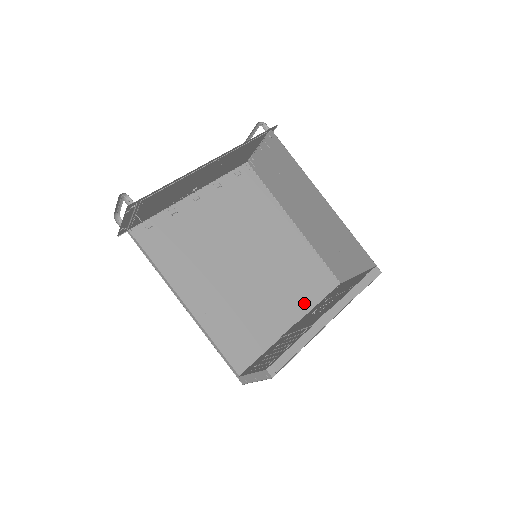
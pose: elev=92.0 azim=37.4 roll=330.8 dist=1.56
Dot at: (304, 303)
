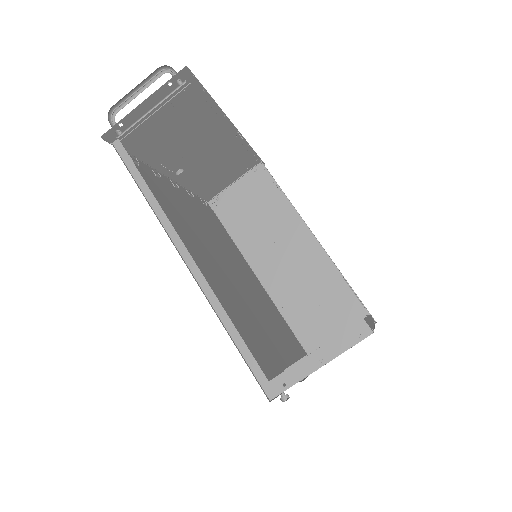
Dot at: (289, 351)
